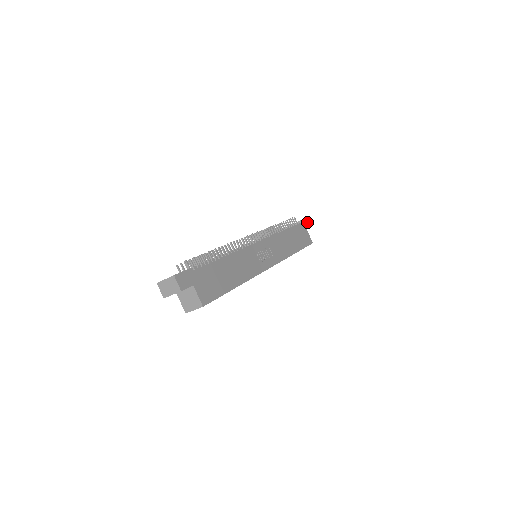
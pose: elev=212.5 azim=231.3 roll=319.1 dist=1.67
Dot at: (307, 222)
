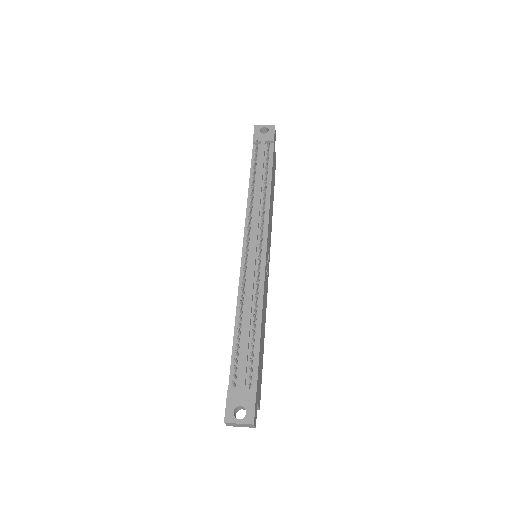
Dot at: (275, 133)
